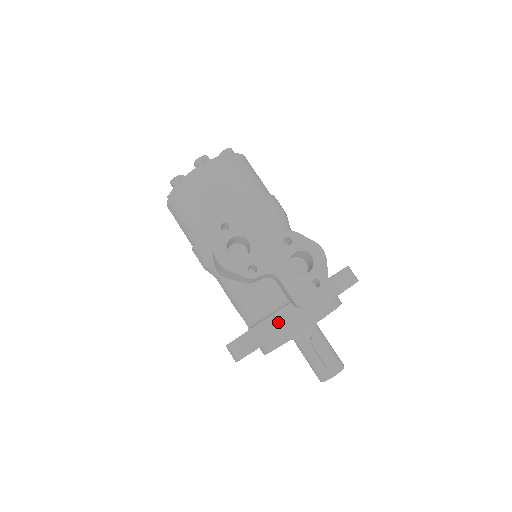
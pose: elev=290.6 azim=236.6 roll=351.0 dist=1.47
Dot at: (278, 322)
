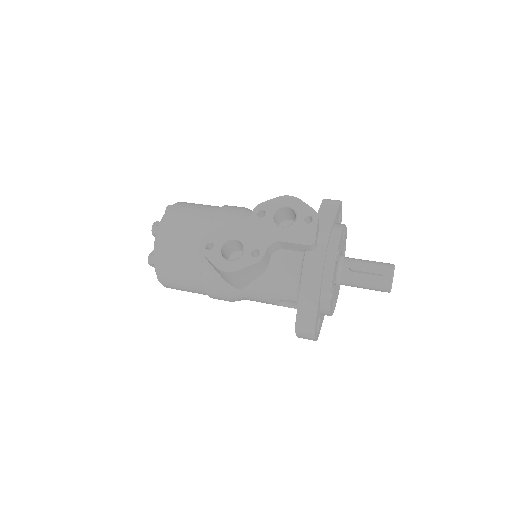
Dot at: (311, 273)
